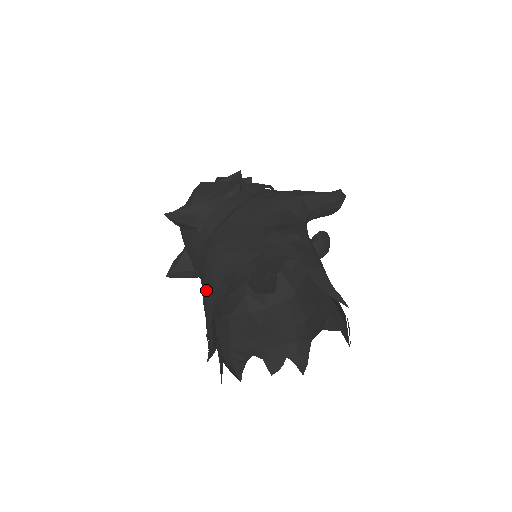
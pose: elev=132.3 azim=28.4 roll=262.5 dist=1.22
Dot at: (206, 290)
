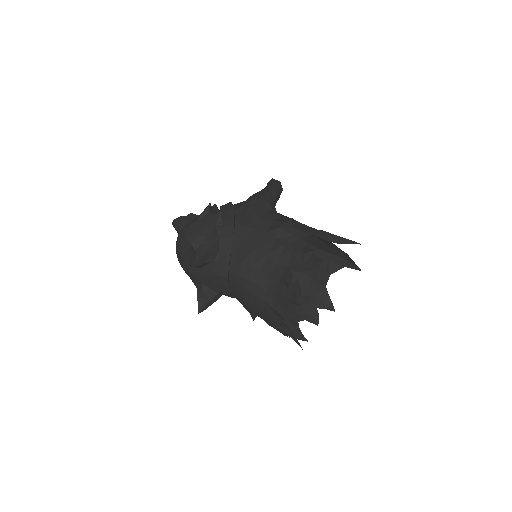
Dot at: (257, 296)
